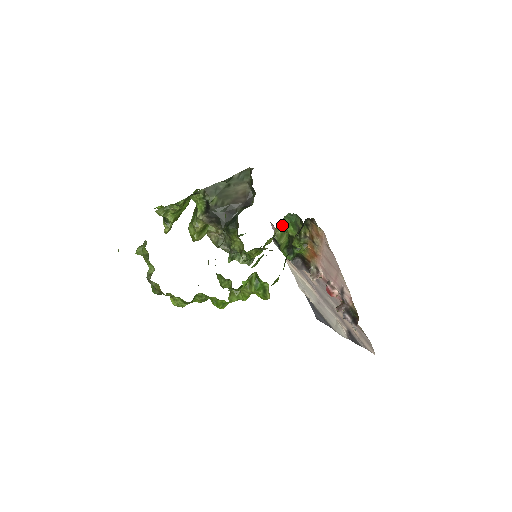
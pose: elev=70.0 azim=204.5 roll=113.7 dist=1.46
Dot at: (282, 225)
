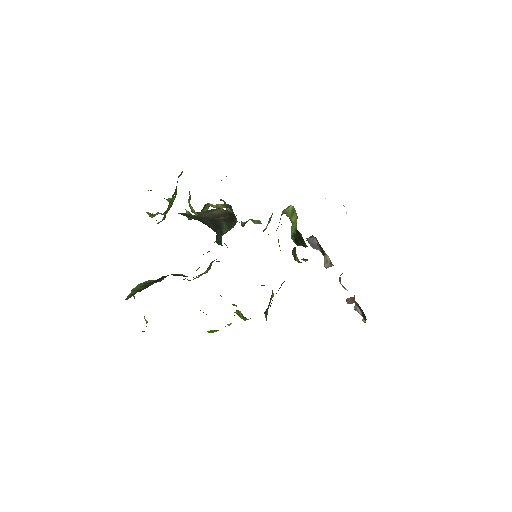
Dot at: occluded
